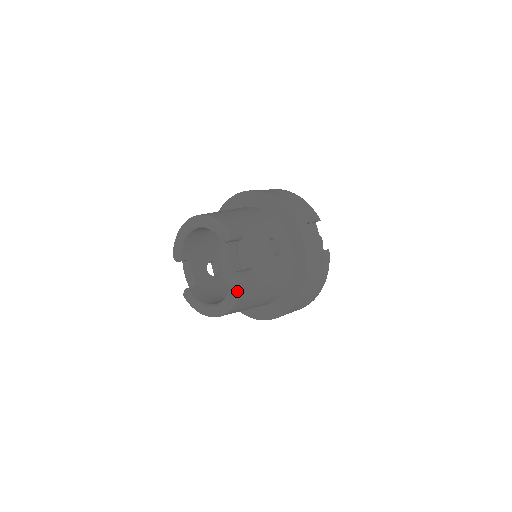
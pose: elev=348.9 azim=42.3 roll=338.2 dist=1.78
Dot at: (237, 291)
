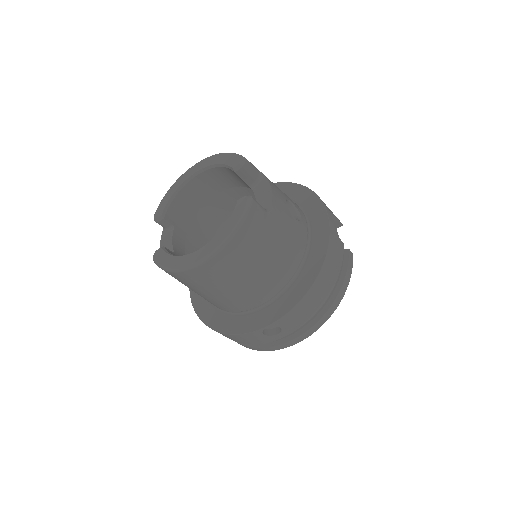
Dot at: (241, 215)
